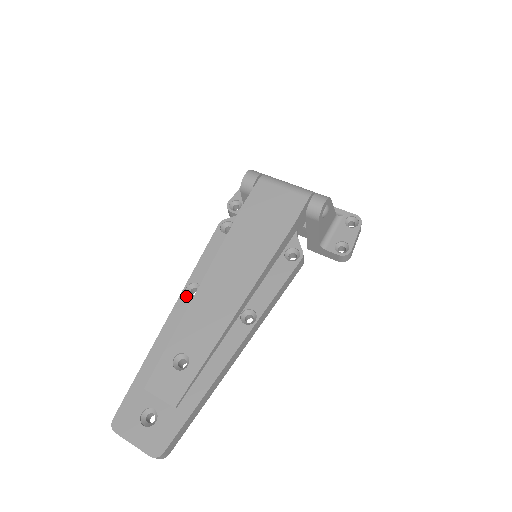
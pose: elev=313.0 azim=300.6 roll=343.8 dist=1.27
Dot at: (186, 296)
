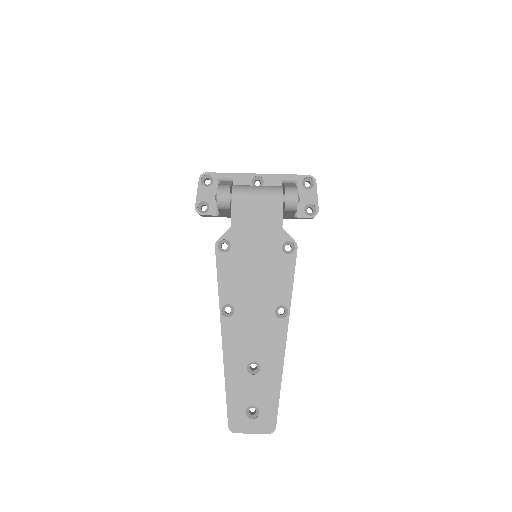
Dot at: (226, 318)
